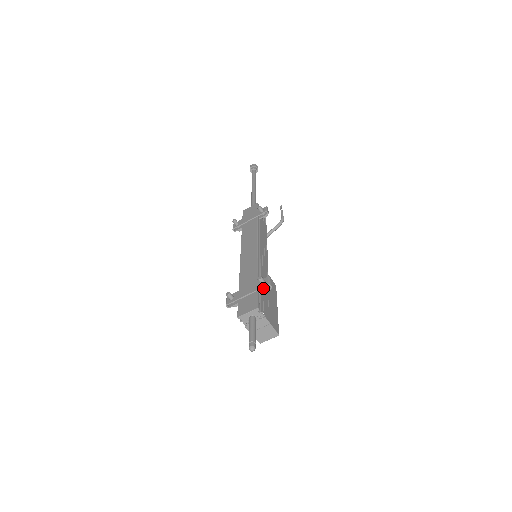
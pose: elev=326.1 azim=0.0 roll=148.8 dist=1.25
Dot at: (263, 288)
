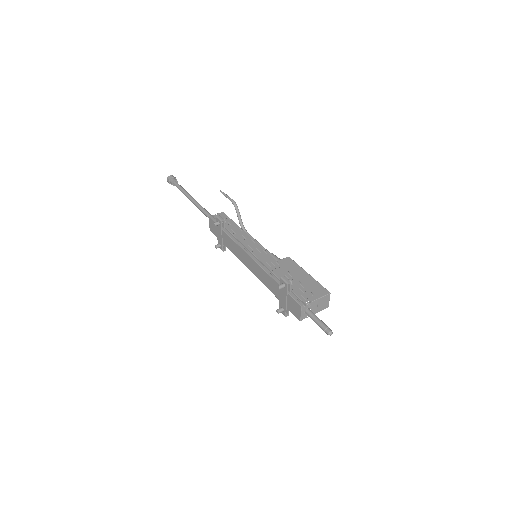
Dot at: (287, 287)
